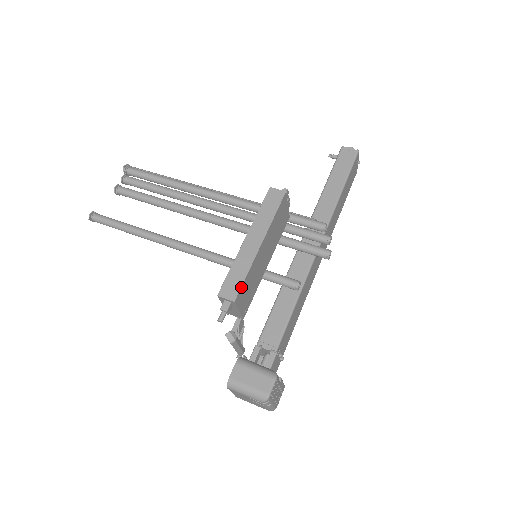
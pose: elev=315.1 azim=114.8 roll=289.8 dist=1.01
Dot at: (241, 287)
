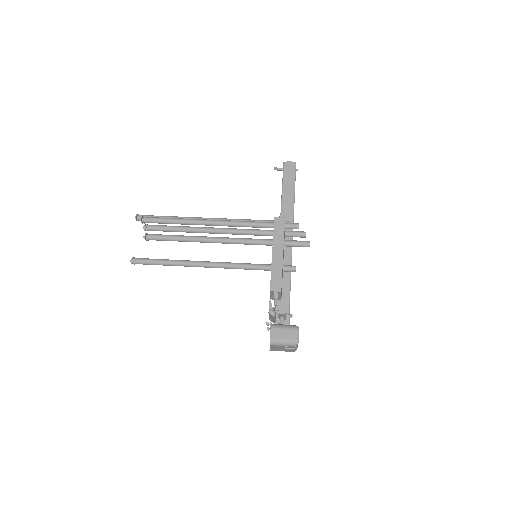
Dot at: (281, 282)
